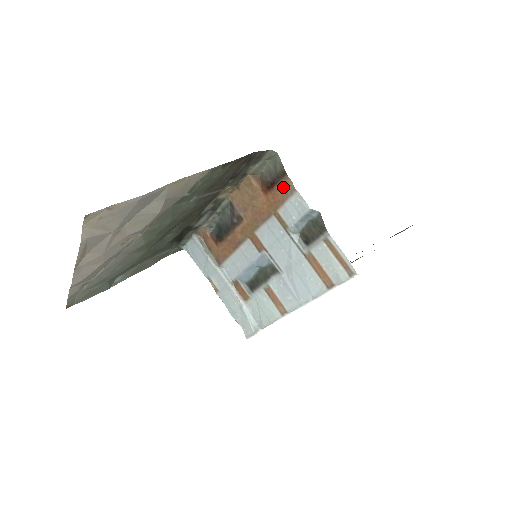
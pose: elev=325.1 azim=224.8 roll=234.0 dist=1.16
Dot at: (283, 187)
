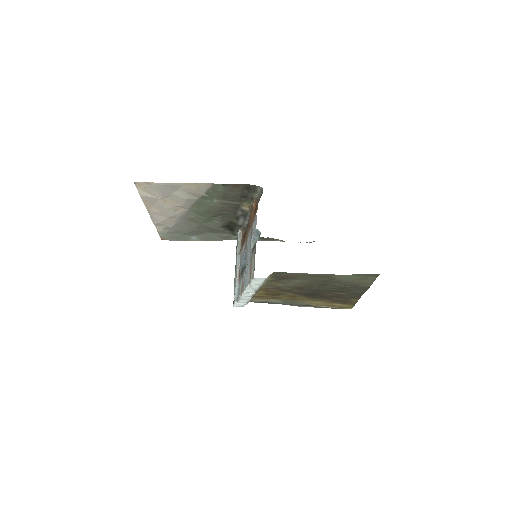
Dot at: (256, 211)
